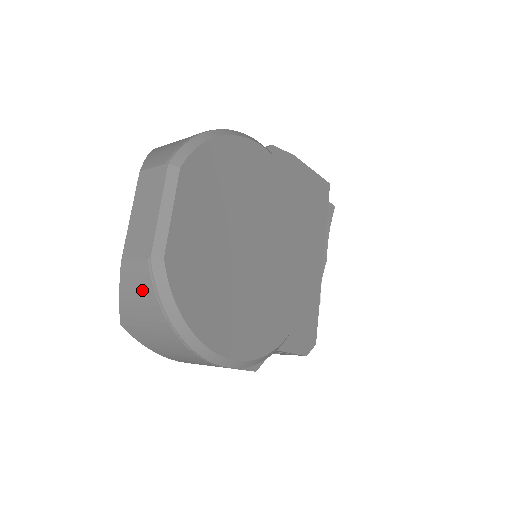
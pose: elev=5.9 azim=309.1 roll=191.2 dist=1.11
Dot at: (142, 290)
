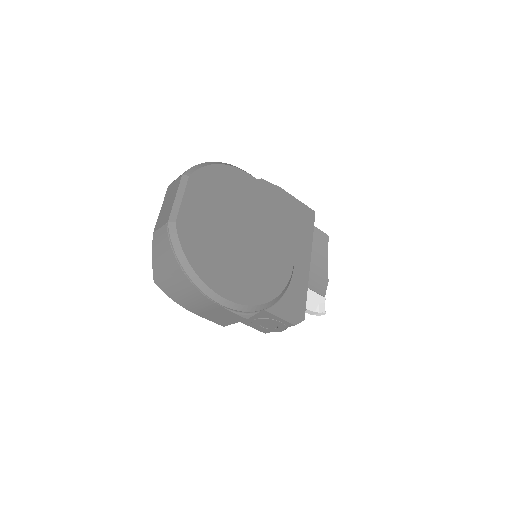
Dot at: (164, 245)
